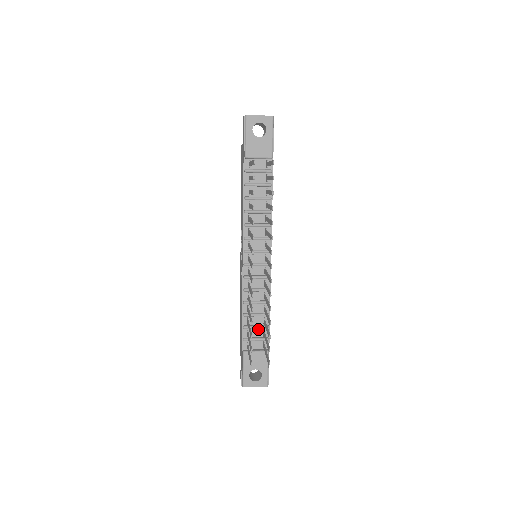
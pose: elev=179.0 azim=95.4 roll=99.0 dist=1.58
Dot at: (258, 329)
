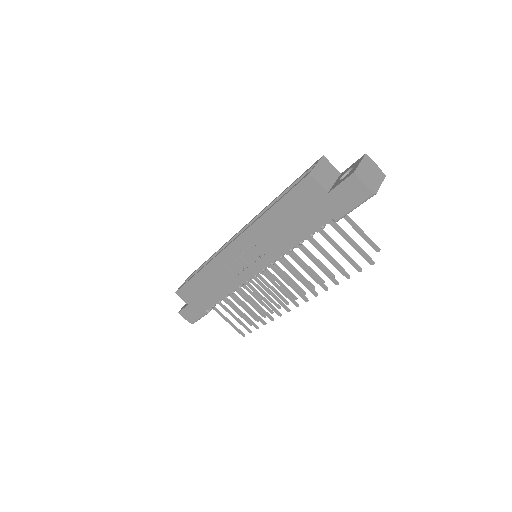
Dot at: occluded
